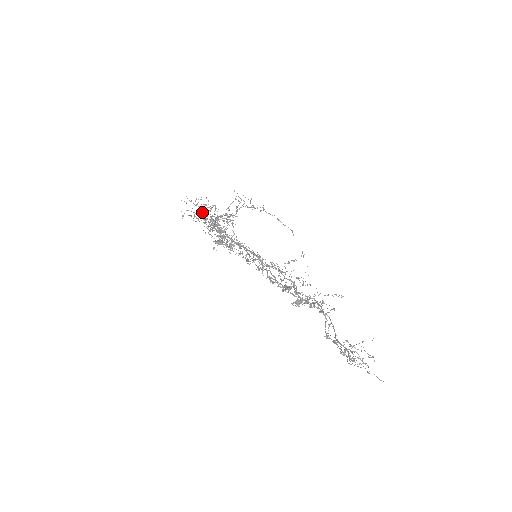
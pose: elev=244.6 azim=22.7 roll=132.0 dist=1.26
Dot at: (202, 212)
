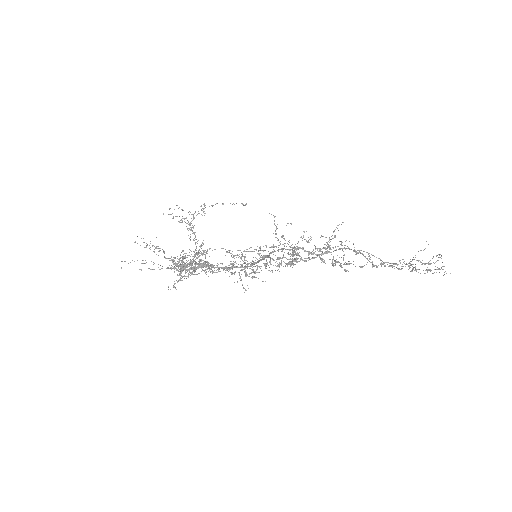
Dot at: occluded
